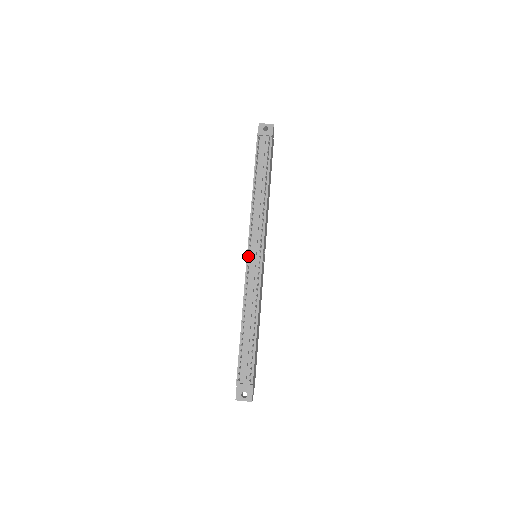
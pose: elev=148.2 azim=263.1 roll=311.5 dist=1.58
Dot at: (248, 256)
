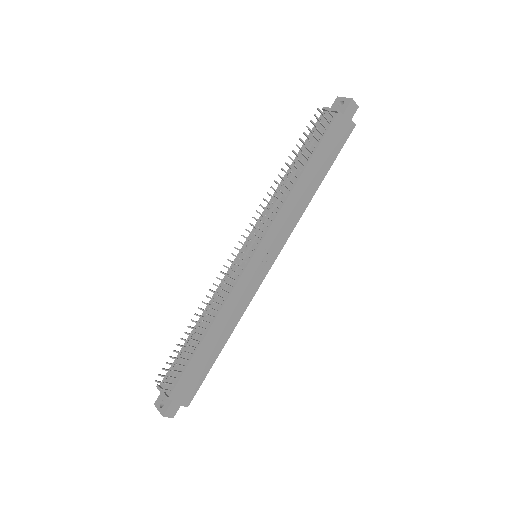
Dot at: (241, 250)
